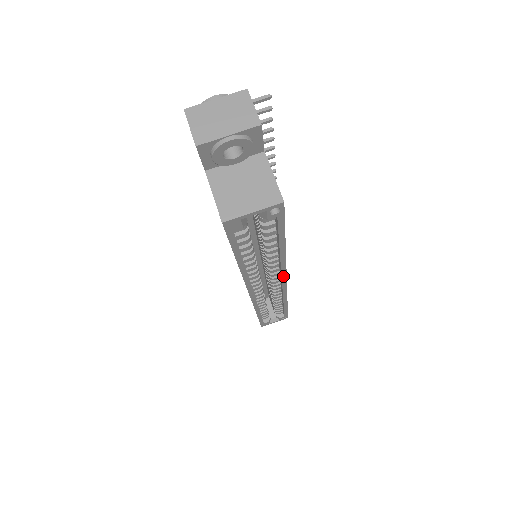
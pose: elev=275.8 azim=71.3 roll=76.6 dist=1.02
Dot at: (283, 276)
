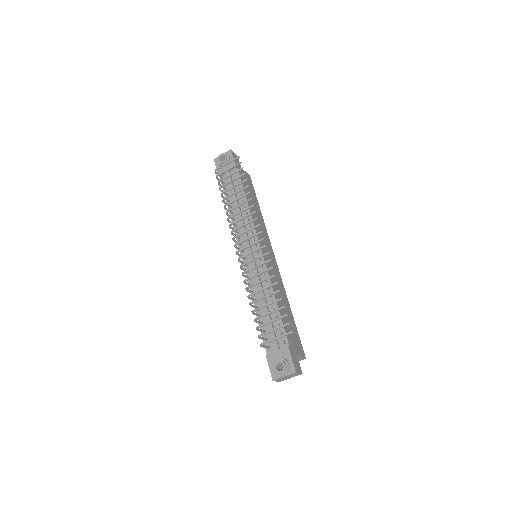
Dot at: (278, 272)
